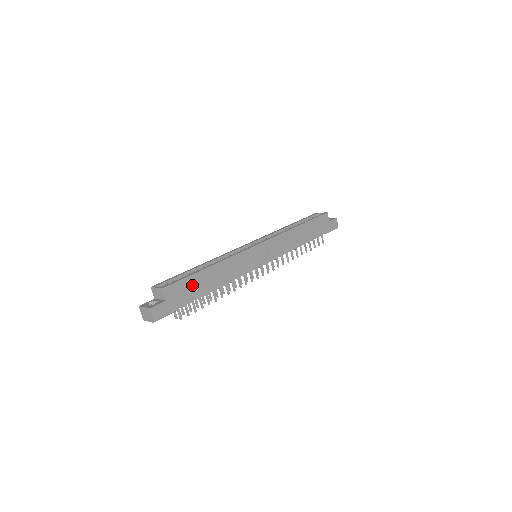
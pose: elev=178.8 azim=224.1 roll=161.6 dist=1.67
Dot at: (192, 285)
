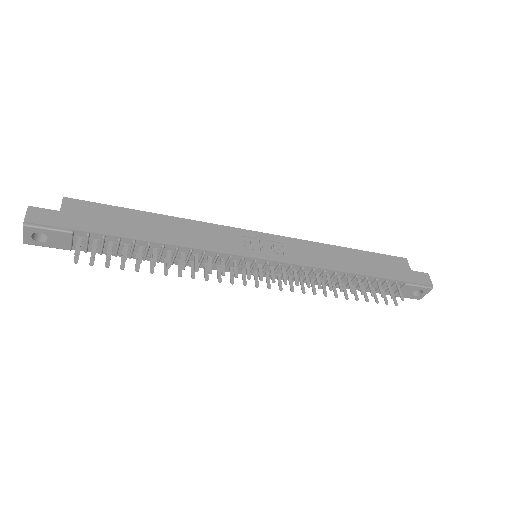
Dot at: (116, 218)
